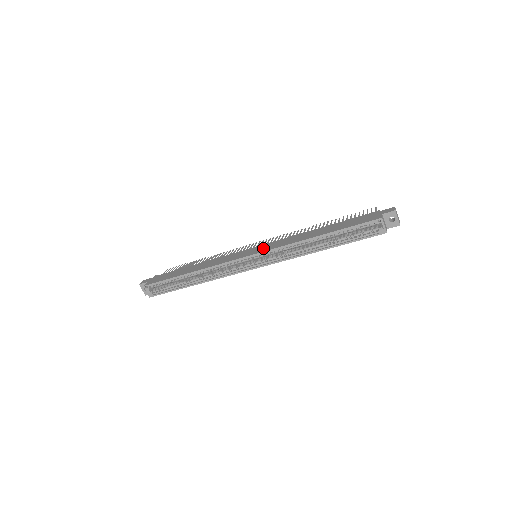
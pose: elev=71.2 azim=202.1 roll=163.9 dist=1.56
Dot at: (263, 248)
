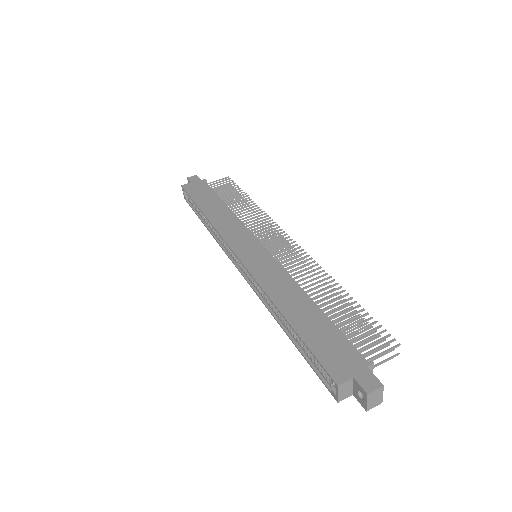
Dot at: (255, 259)
